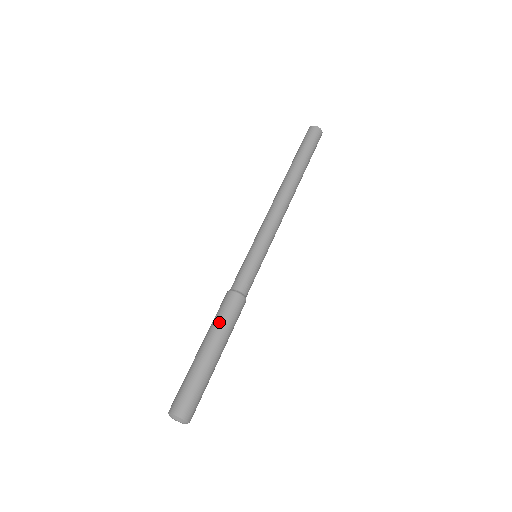
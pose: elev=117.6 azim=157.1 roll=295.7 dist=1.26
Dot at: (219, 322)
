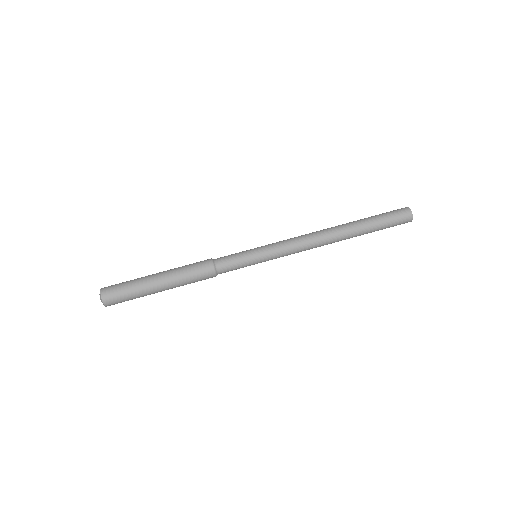
Dot at: (183, 273)
